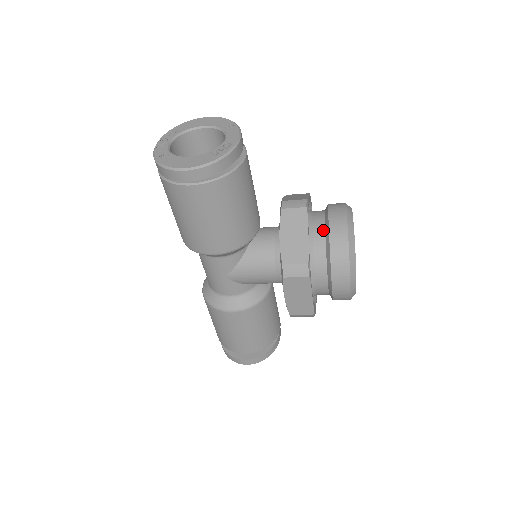
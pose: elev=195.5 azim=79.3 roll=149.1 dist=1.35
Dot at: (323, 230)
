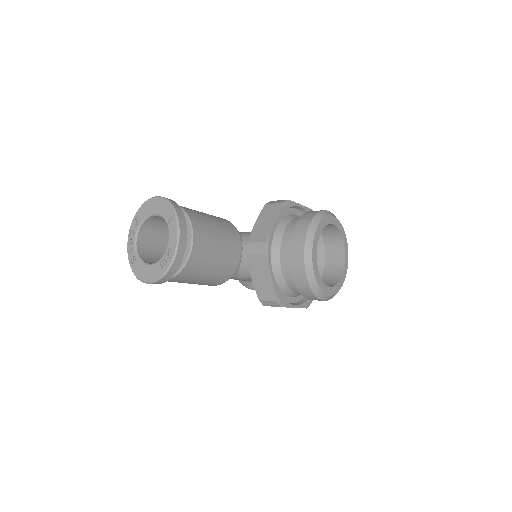
Dot at: (288, 263)
